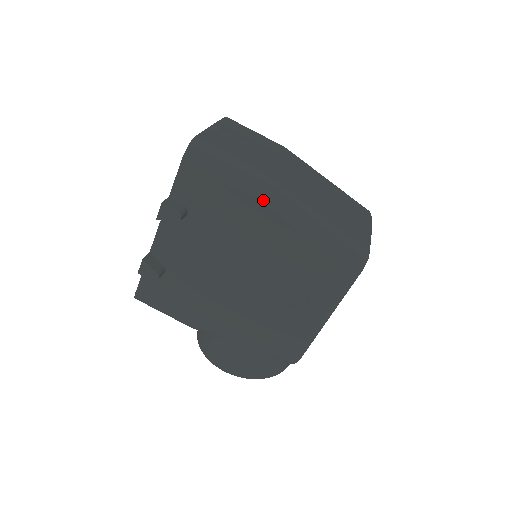
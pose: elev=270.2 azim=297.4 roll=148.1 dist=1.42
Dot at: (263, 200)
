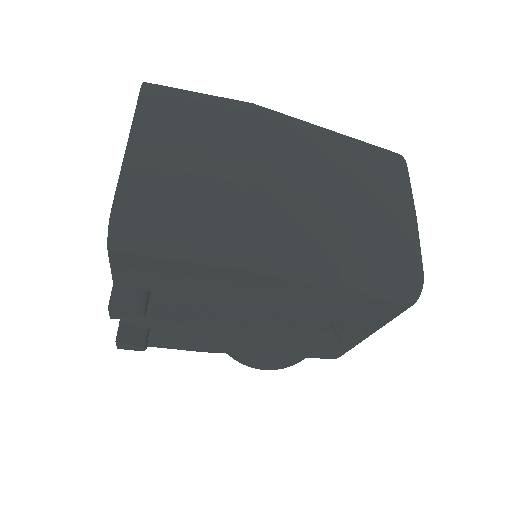
Dot at: (256, 271)
